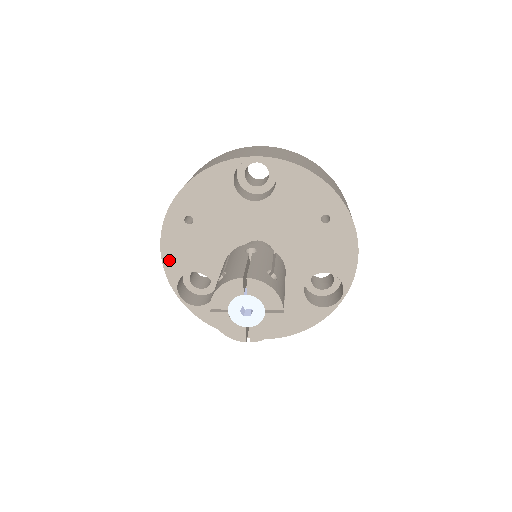
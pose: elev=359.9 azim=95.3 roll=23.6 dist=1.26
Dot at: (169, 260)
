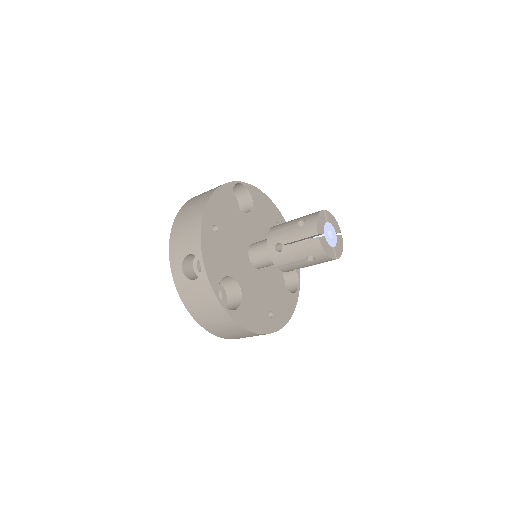
Dot at: (209, 267)
